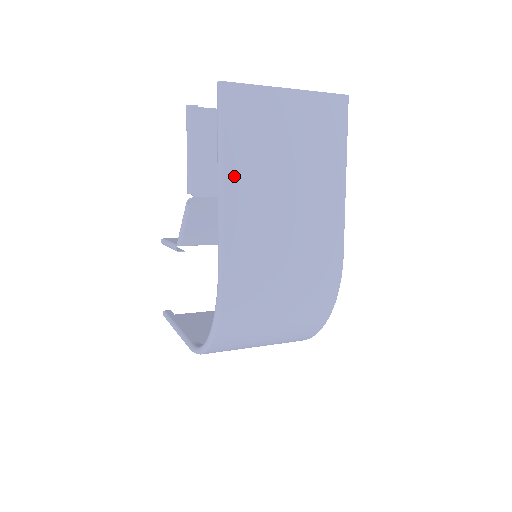
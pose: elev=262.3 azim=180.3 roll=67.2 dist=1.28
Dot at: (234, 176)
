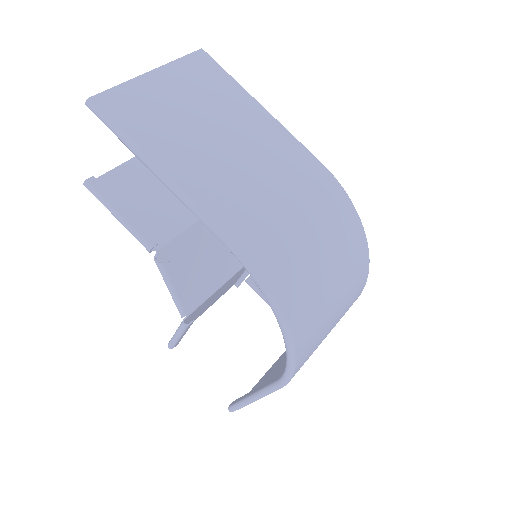
Dot at: (169, 162)
